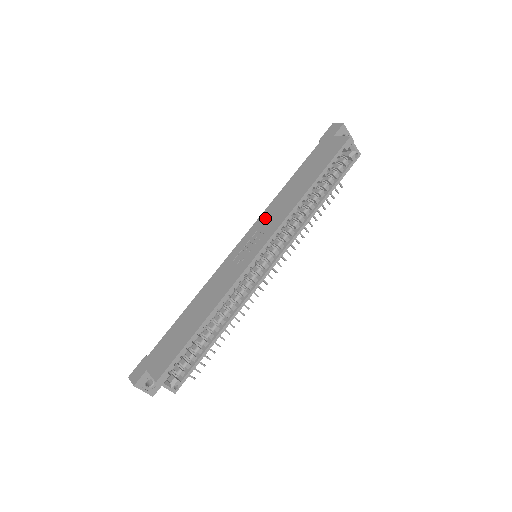
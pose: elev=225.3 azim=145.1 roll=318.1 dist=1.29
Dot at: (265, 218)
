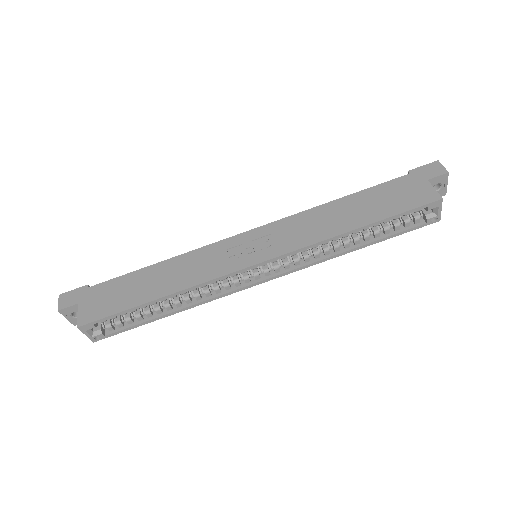
Dot at: (290, 225)
